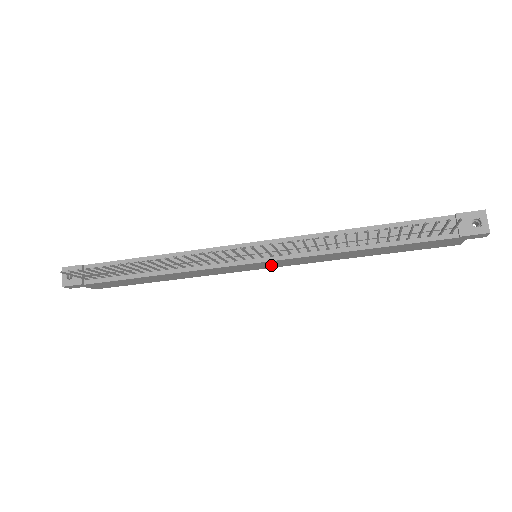
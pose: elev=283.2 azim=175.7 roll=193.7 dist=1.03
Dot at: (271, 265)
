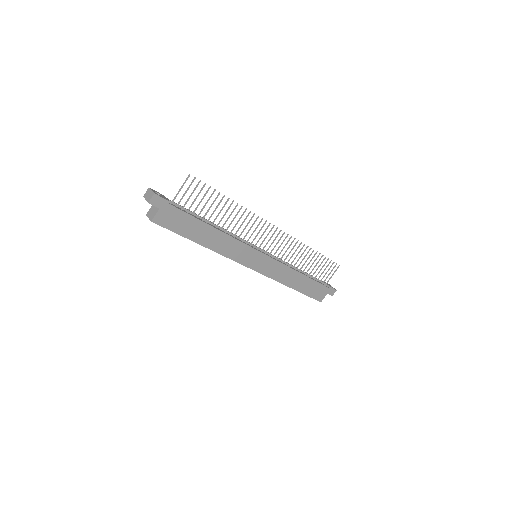
Dot at: (261, 266)
